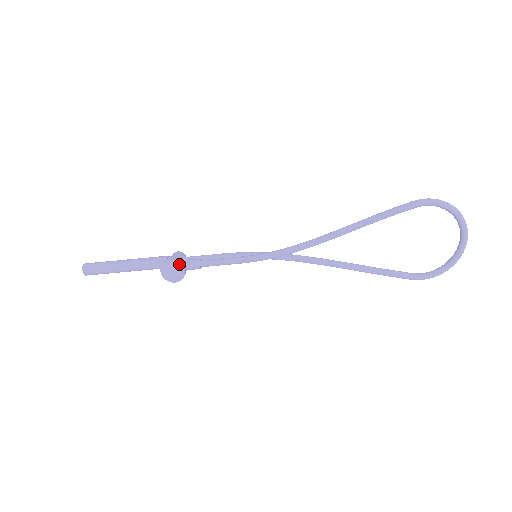
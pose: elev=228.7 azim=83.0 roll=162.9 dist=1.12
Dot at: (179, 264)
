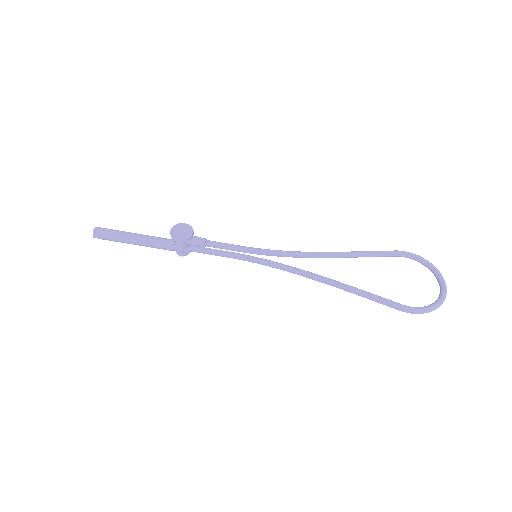
Dot at: (191, 228)
